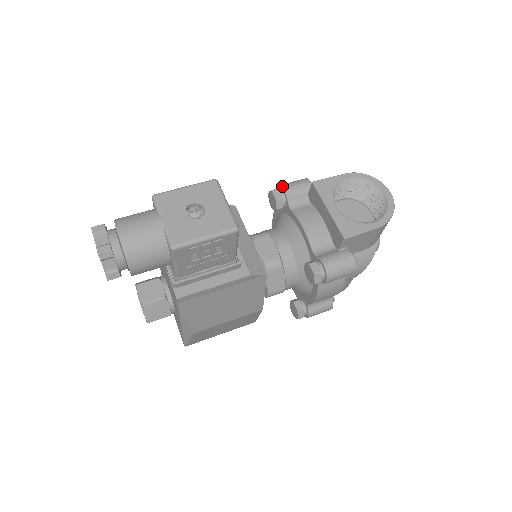
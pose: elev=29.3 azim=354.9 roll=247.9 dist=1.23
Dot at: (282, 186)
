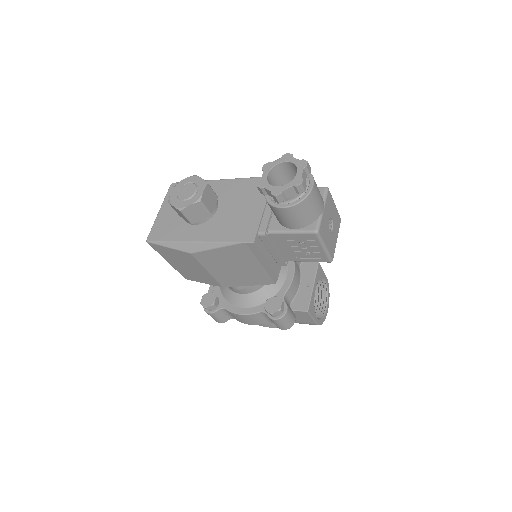
Dot at: occluded
